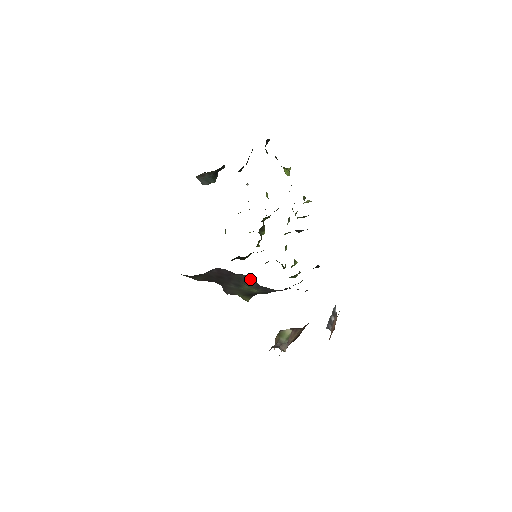
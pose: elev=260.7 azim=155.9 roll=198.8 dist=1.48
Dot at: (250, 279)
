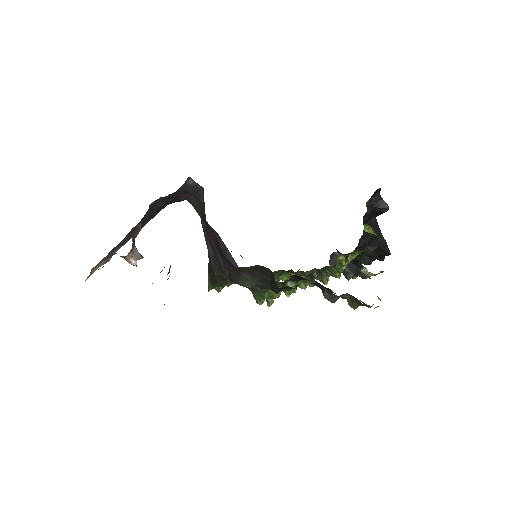
Dot at: occluded
